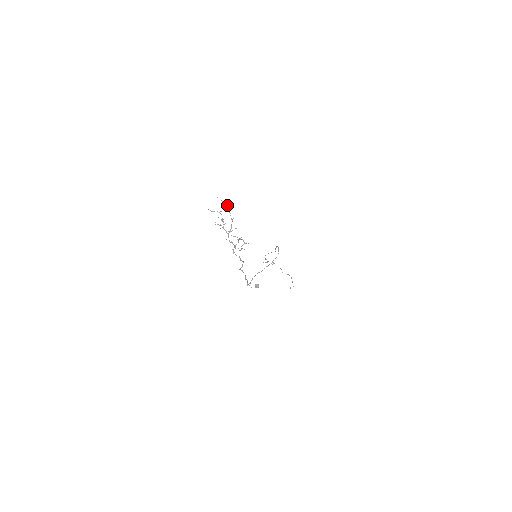
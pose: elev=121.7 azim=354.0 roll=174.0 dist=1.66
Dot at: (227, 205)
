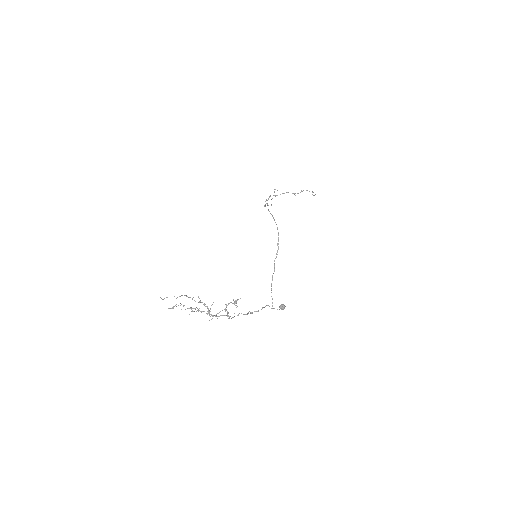
Dot at: occluded
